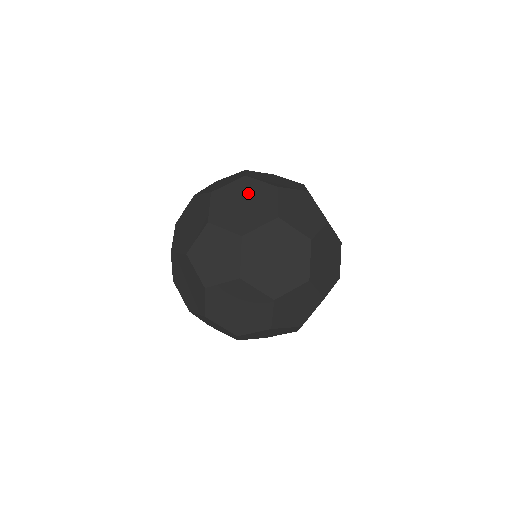
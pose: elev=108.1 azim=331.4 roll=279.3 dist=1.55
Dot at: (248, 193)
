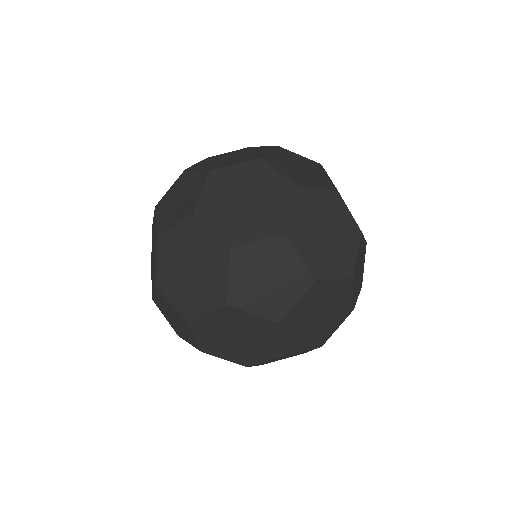
Dot at: (237, 186)
